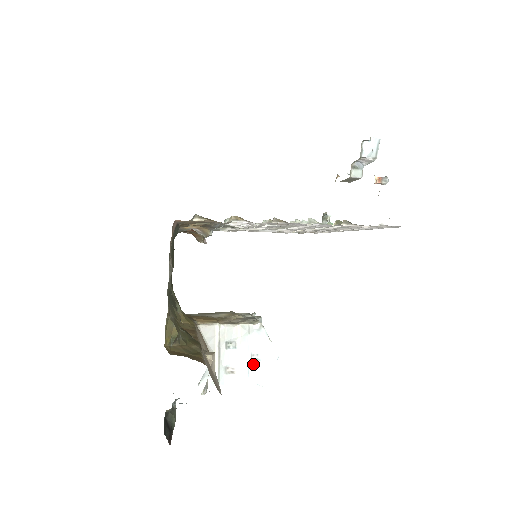
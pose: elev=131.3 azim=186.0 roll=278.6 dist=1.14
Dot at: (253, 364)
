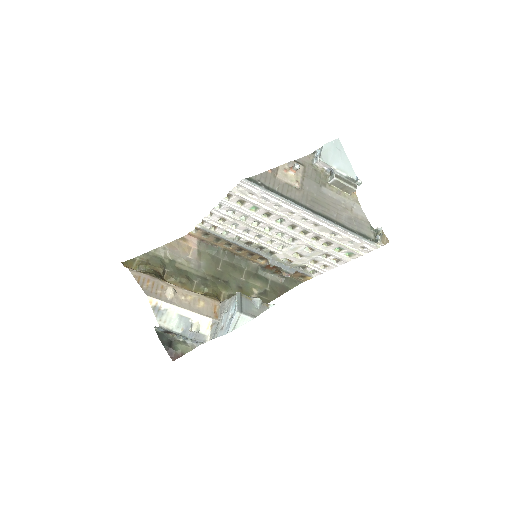
Dot at: (229, 321)
